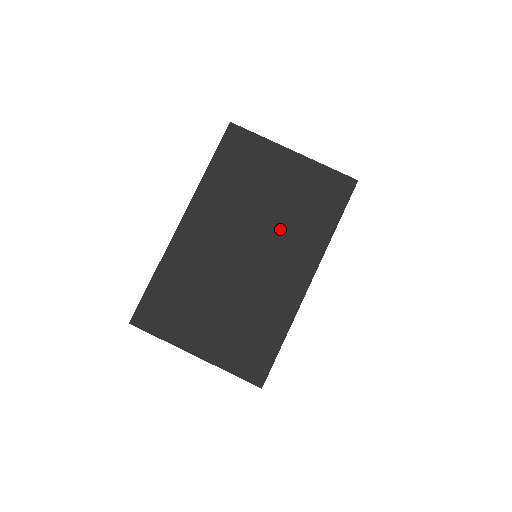
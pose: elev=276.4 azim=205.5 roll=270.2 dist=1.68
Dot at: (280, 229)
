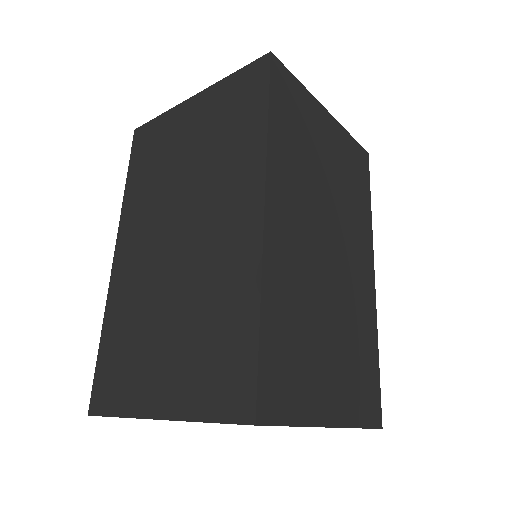
Dot at: (206, 181)
